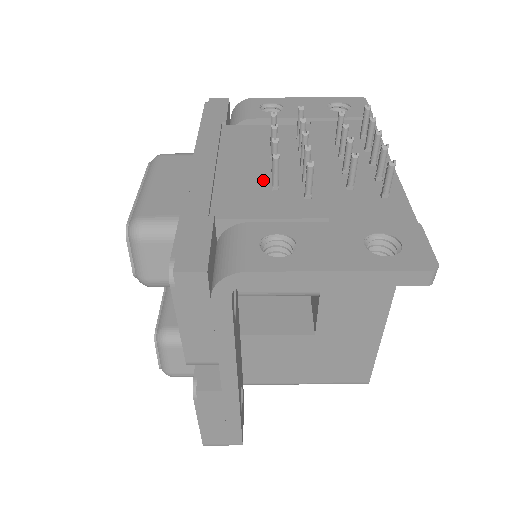
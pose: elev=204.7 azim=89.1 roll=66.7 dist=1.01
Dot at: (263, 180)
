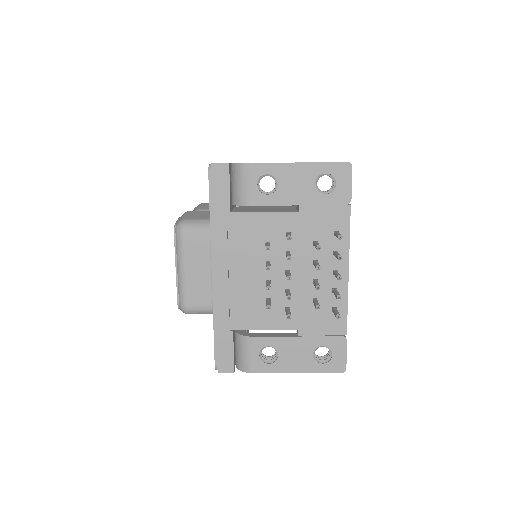
Dot at: (260, 292)
